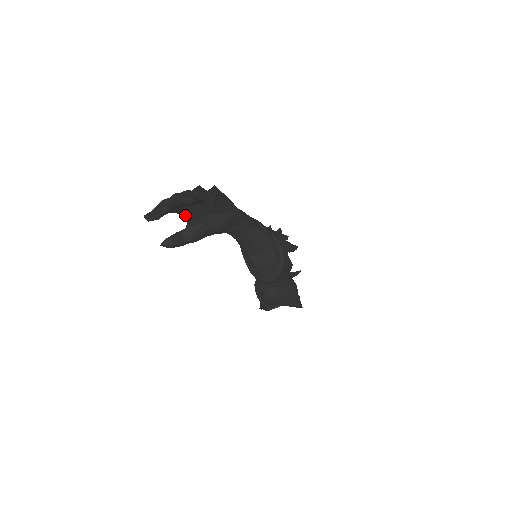
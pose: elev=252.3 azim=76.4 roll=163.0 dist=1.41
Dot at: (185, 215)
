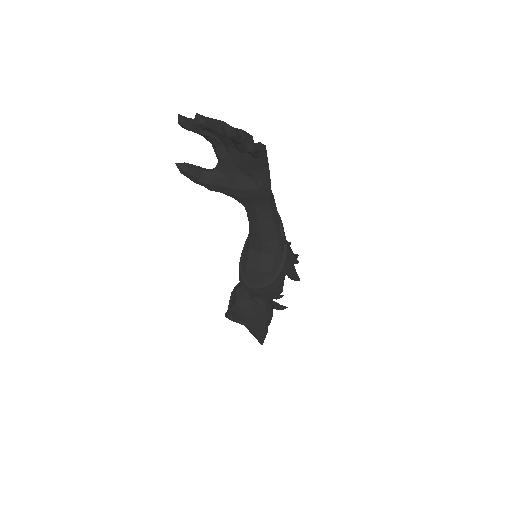
Dot at: (219, 154)
